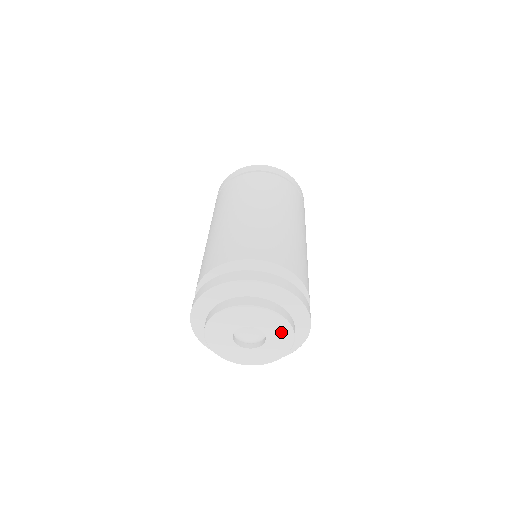
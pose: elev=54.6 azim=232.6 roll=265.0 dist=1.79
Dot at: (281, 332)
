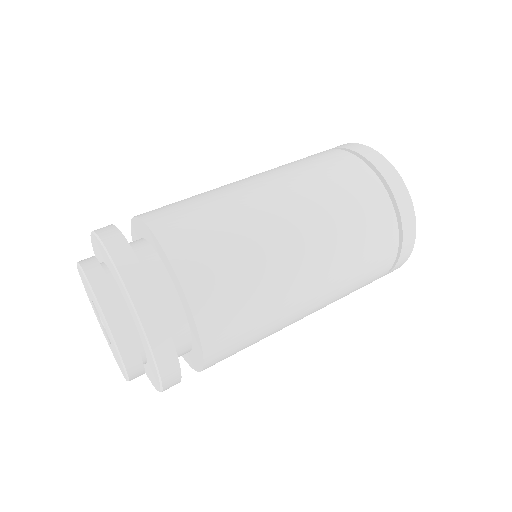
Dot at: occluded
